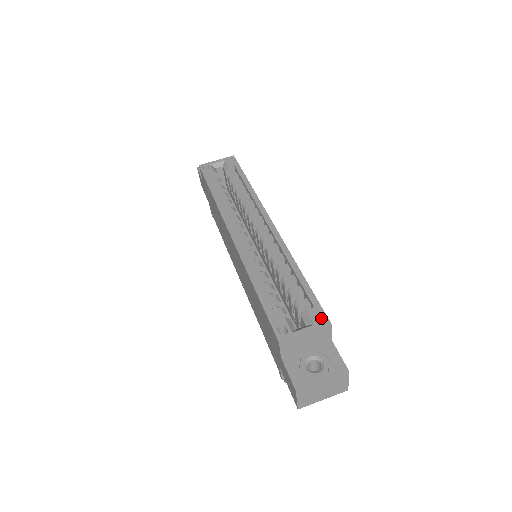
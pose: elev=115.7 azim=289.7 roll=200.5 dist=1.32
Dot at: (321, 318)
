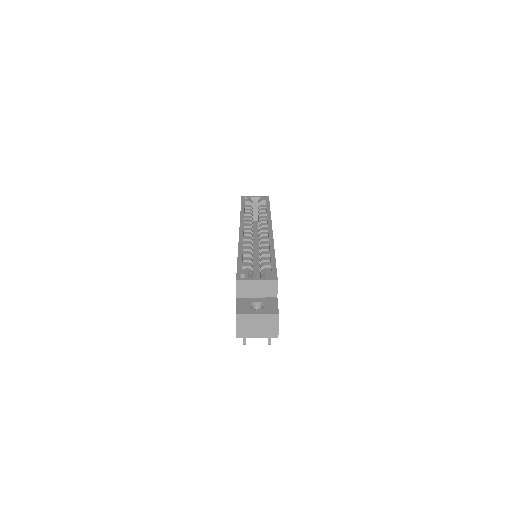
Dot at: (273, 276)
